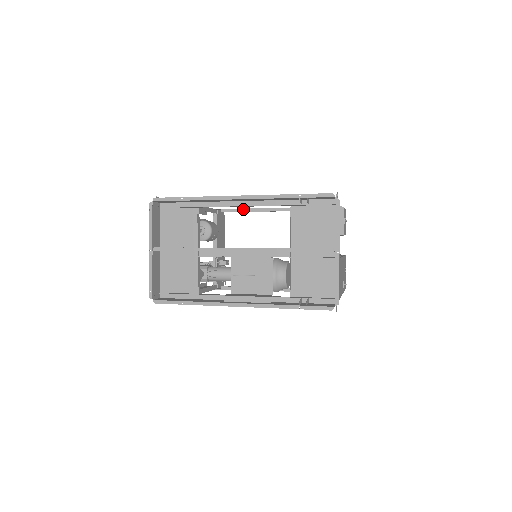
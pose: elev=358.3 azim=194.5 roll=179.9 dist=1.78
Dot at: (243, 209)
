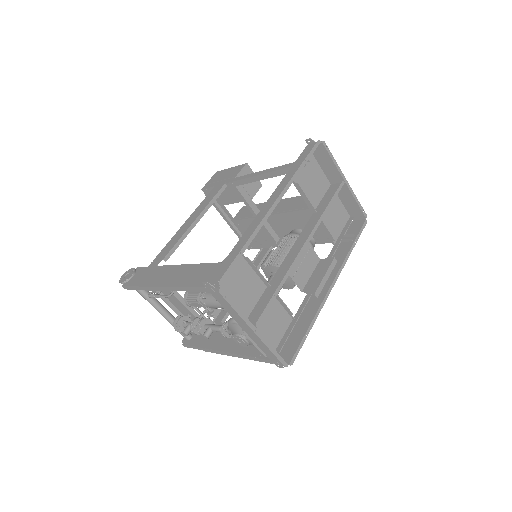
Dot at: (180, 239)
